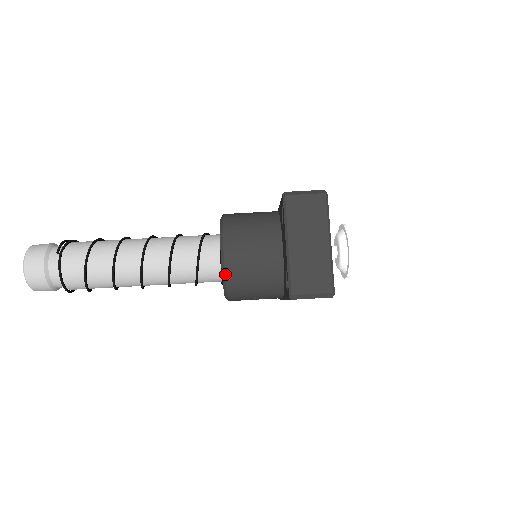
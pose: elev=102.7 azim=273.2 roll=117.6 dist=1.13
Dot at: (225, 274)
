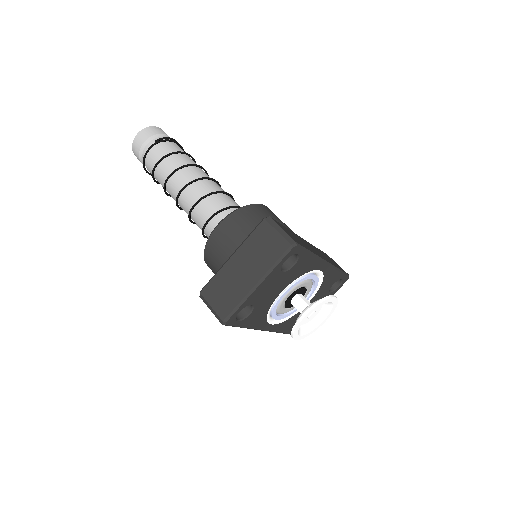
Dot at: (207, 243)
